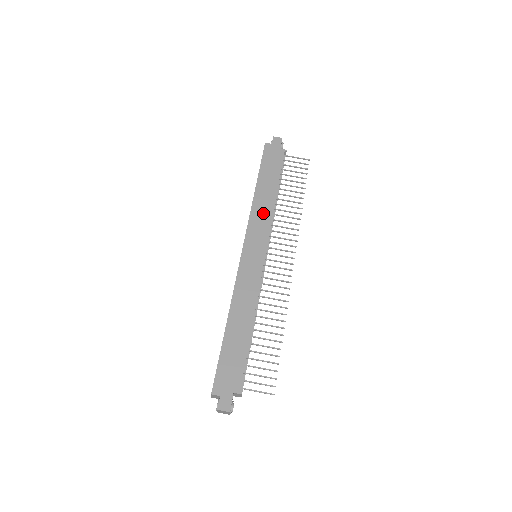
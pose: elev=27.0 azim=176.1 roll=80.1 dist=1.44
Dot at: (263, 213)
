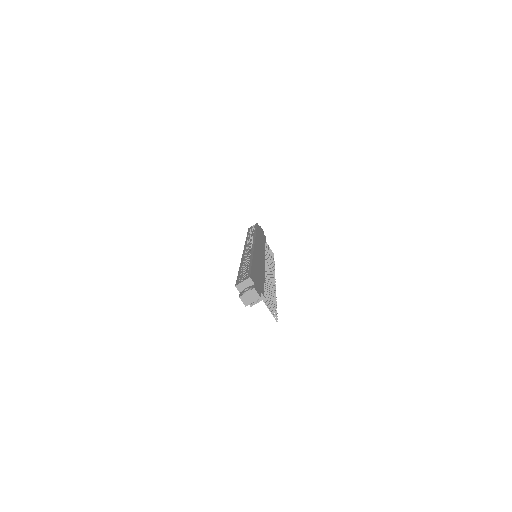
Dot at: (261, 243)
